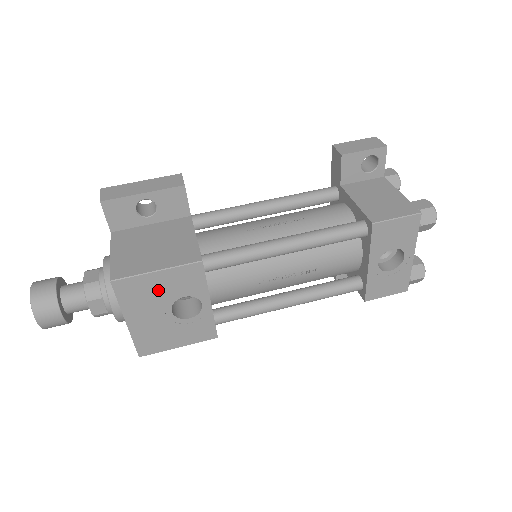
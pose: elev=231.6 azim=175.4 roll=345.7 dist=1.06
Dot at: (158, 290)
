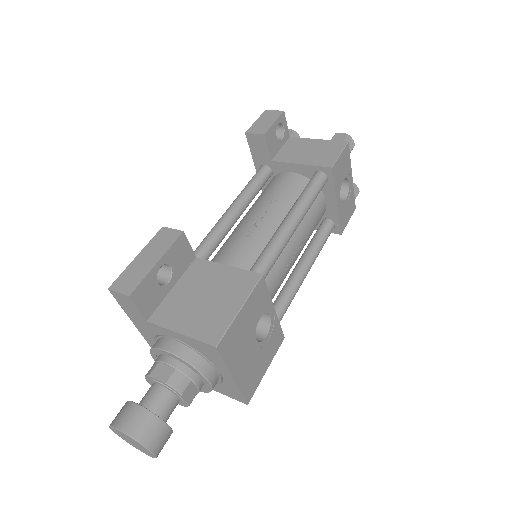
Dot at: (245, 327)
